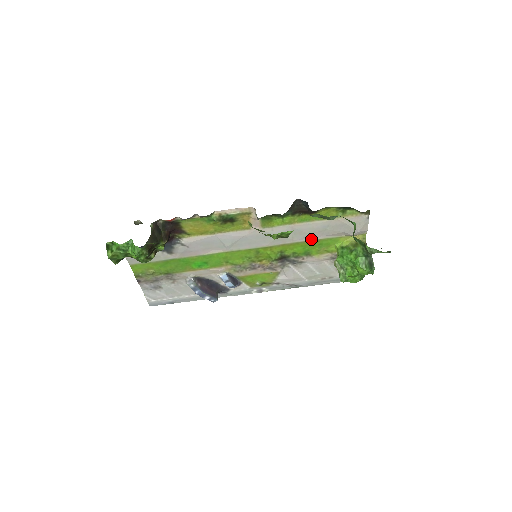
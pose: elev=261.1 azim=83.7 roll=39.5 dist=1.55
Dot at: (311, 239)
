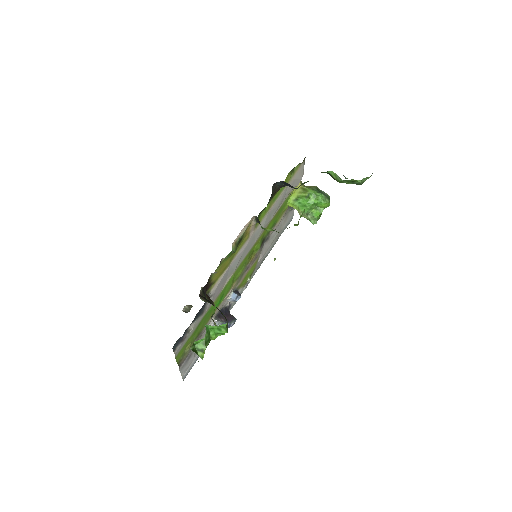
Dot at: (277, 210)
